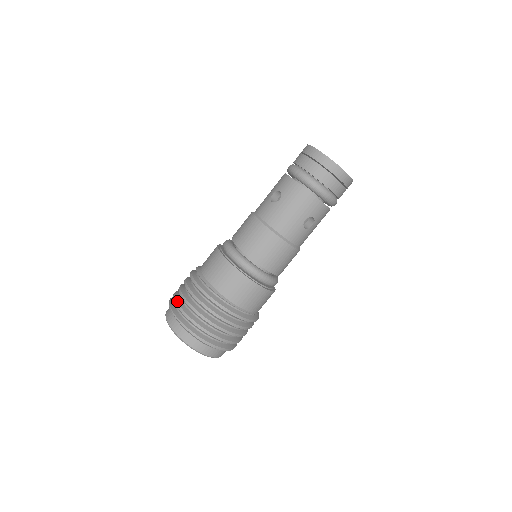
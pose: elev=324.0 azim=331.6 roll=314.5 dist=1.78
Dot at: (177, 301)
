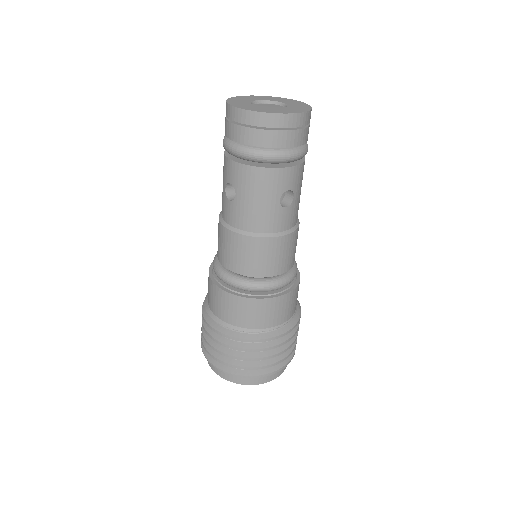
Dot at: (206, 349)
